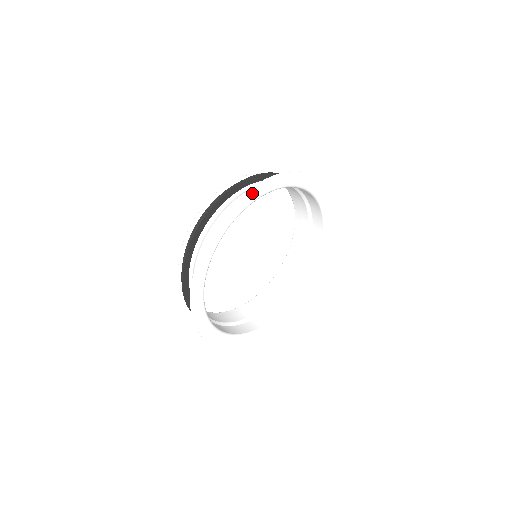
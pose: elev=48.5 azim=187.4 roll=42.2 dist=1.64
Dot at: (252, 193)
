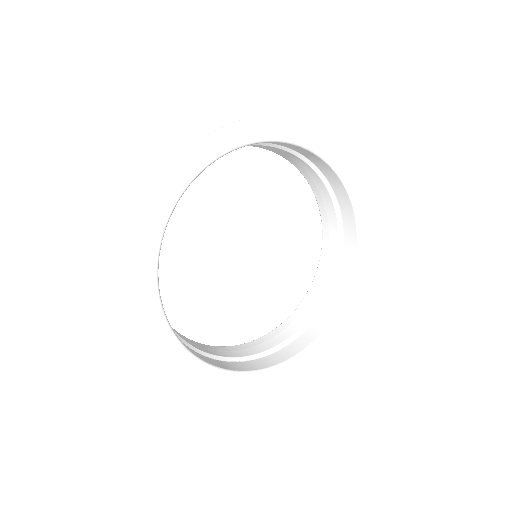
Dot at: (211, 144)
